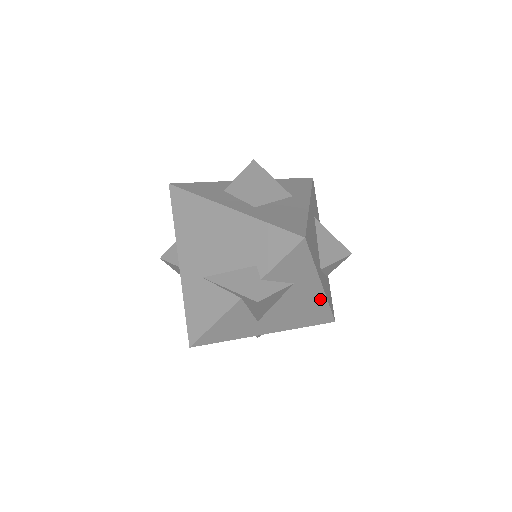
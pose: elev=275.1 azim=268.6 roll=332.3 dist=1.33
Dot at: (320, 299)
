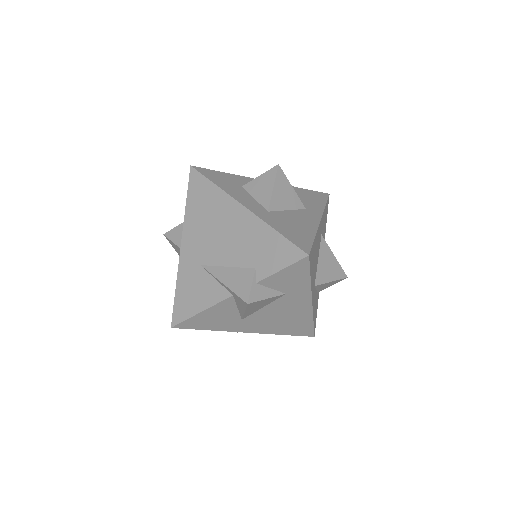
Dot at: (306, 313)
